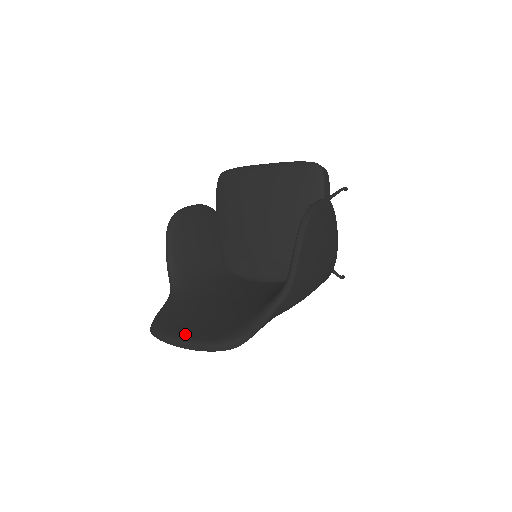
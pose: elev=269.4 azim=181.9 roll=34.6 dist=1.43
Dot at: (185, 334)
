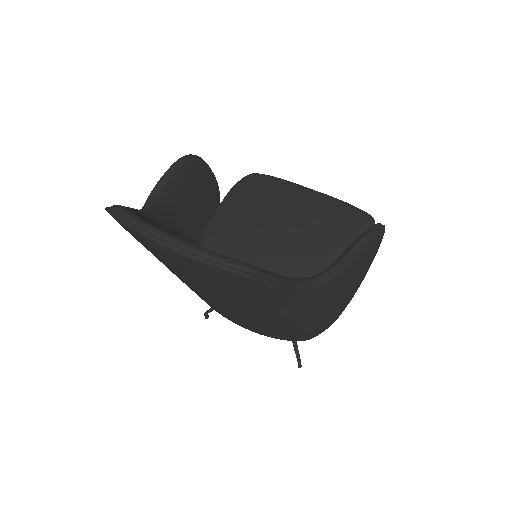
Dot at: occluded
